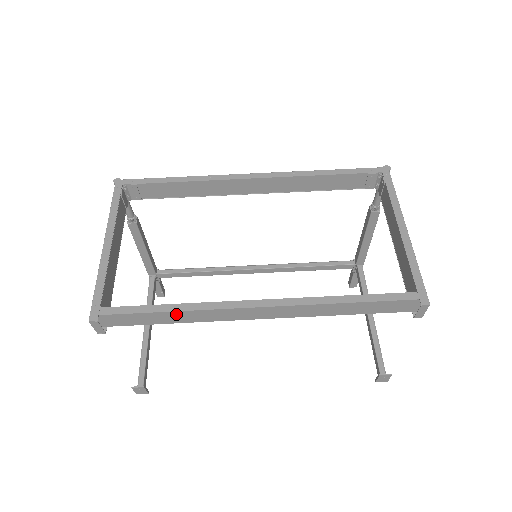
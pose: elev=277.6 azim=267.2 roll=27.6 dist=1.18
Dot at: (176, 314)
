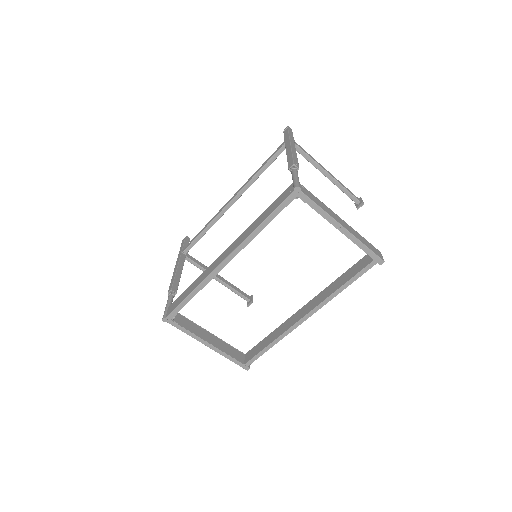
Dot at: (274, 343)
